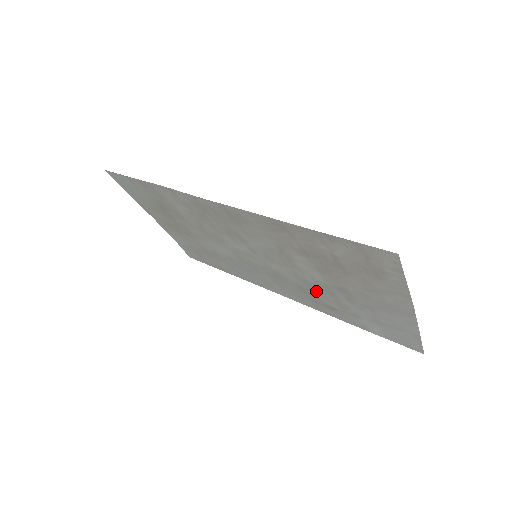
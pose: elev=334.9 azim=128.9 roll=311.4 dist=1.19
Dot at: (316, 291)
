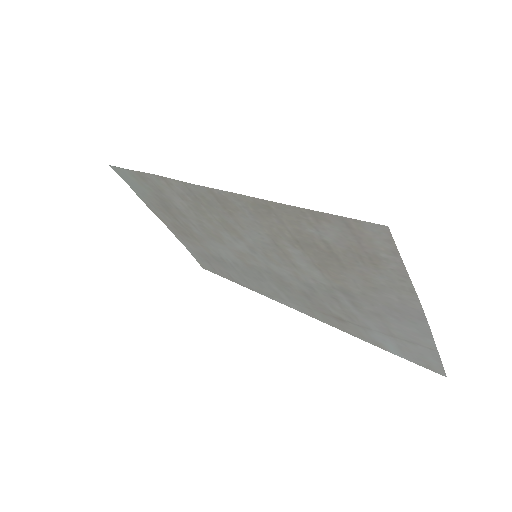
Dot at: (321, 297)
